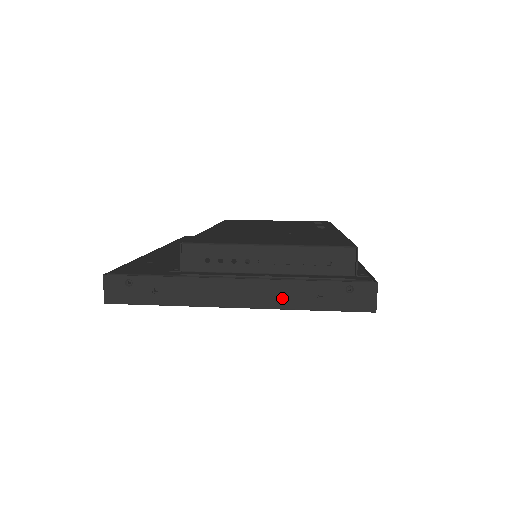
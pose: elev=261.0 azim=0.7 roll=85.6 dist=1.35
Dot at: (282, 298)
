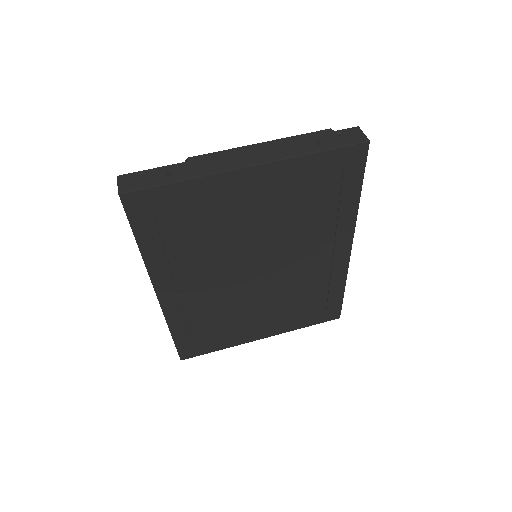
Dot at: (286, 151)
